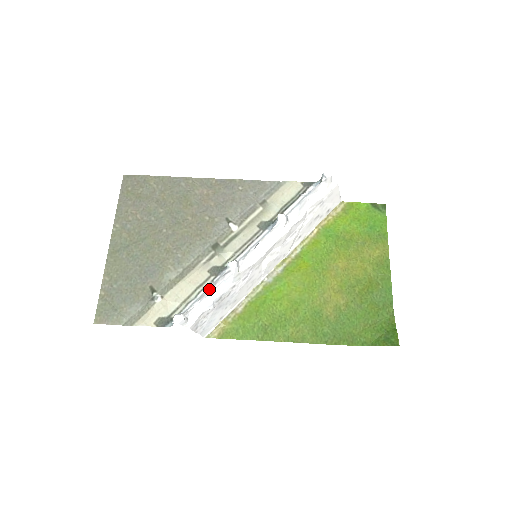
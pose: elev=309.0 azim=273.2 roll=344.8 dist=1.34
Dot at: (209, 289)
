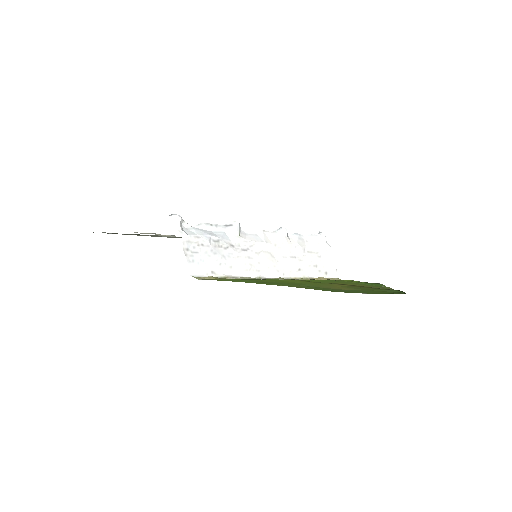
Dot at: (209, 224)
